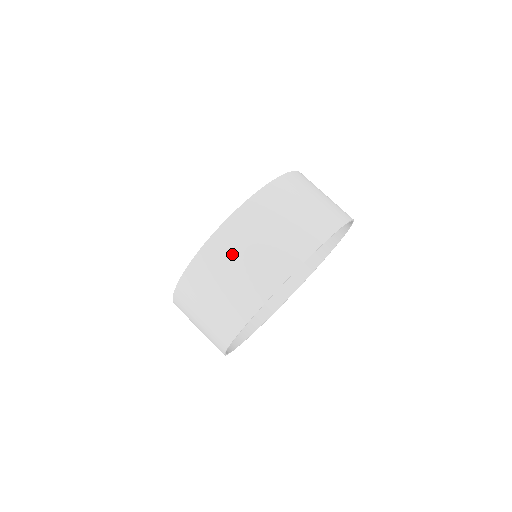
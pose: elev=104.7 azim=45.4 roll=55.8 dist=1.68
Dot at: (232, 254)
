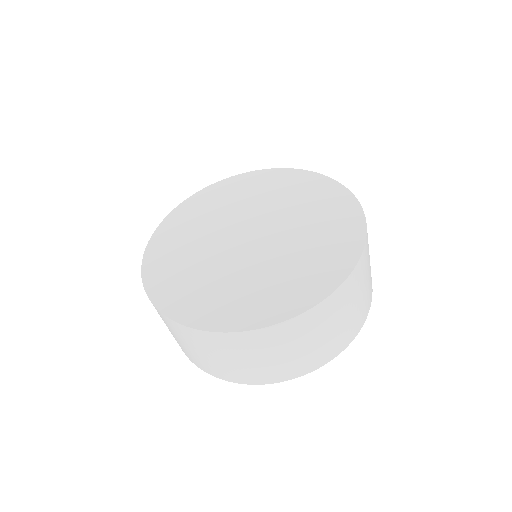
Dot at: occluded
